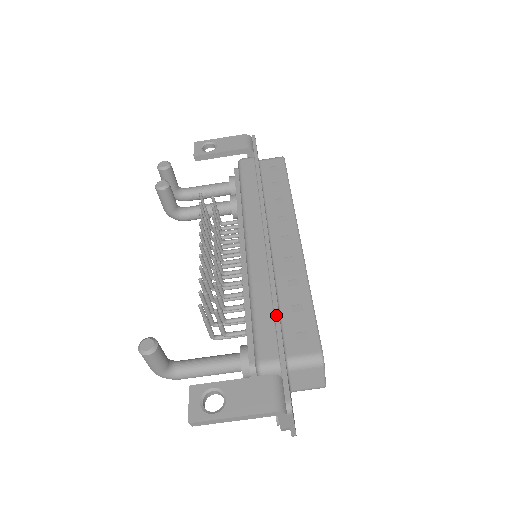
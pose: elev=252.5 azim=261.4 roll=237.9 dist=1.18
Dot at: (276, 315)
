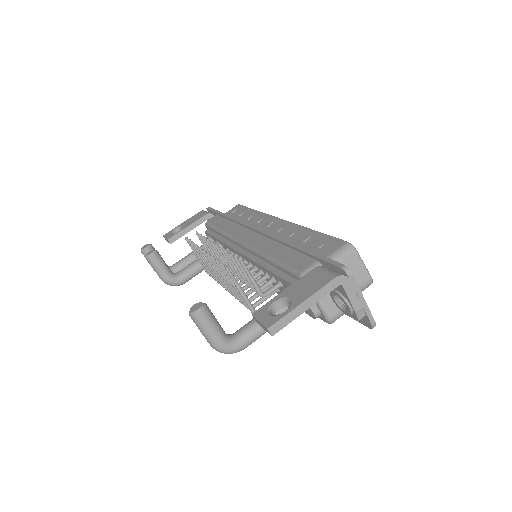
Dot at: (294, 246)
